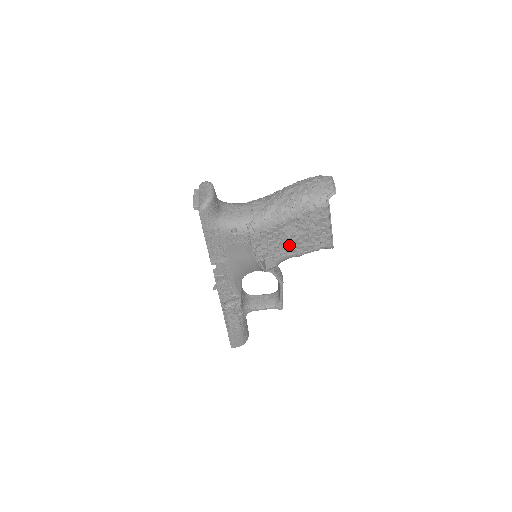
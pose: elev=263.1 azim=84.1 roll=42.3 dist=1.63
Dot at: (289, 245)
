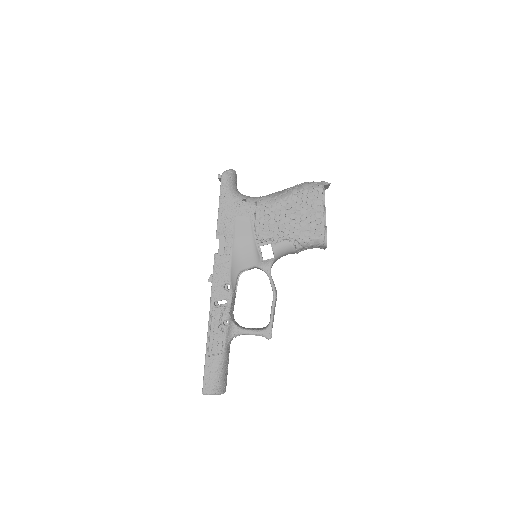
Dot at: (288, 227)
